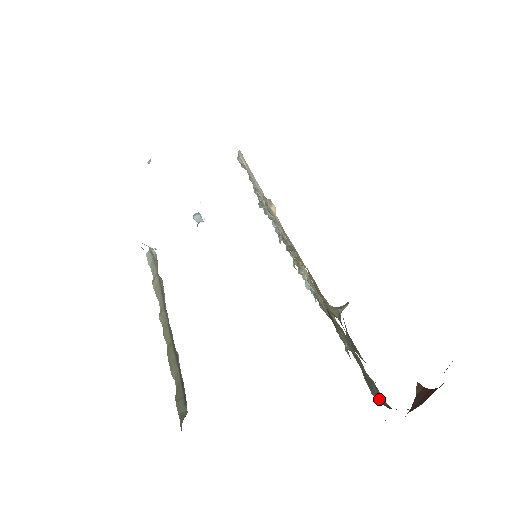
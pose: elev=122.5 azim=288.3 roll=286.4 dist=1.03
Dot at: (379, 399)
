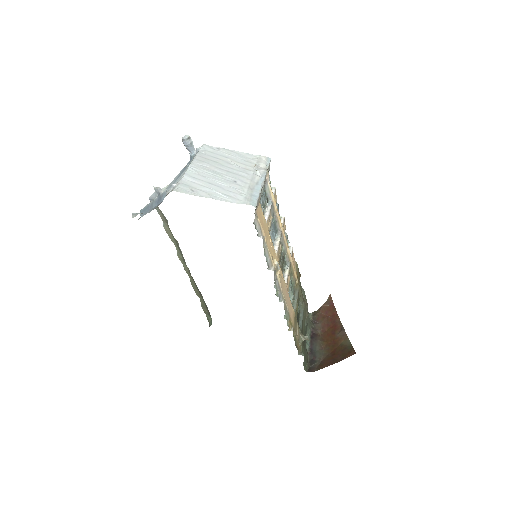
Dot at: (308, 335)
